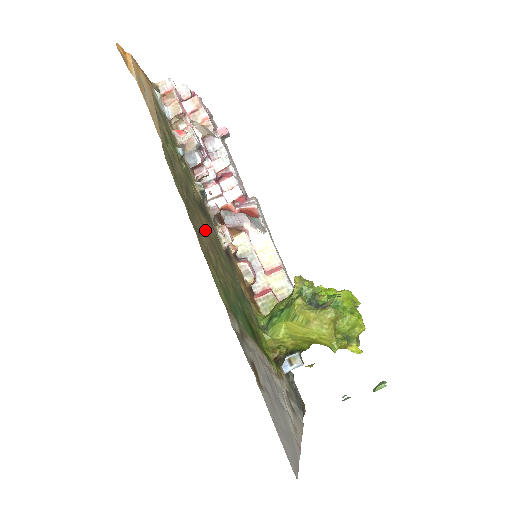
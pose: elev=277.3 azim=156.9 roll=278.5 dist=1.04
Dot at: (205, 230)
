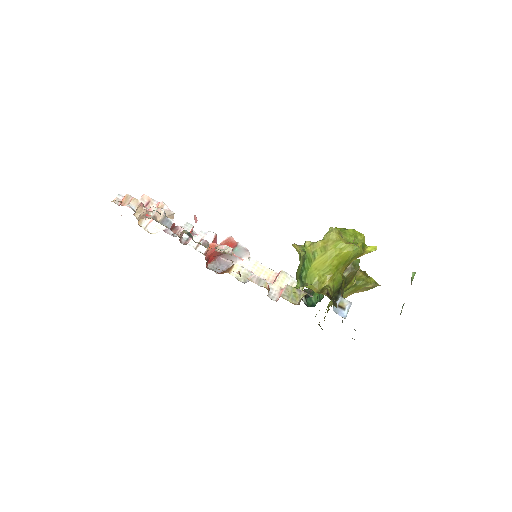
Dot at: occluded
